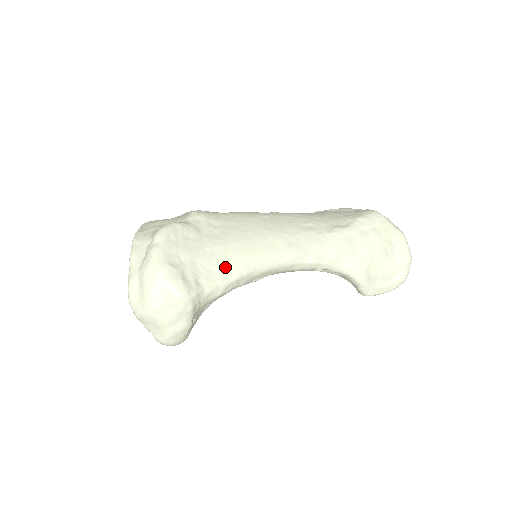
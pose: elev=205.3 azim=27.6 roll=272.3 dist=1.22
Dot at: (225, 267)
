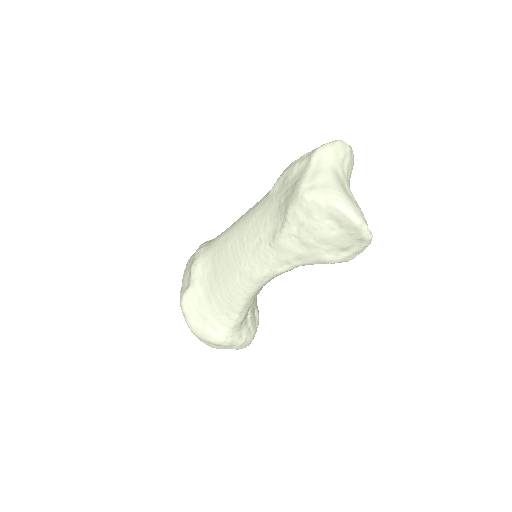
Dot at: (227, 310)
